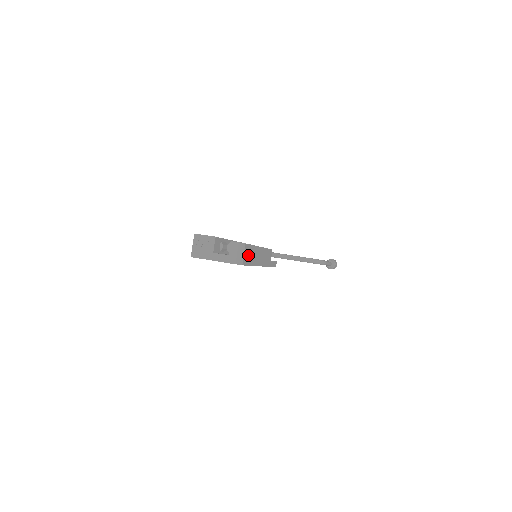
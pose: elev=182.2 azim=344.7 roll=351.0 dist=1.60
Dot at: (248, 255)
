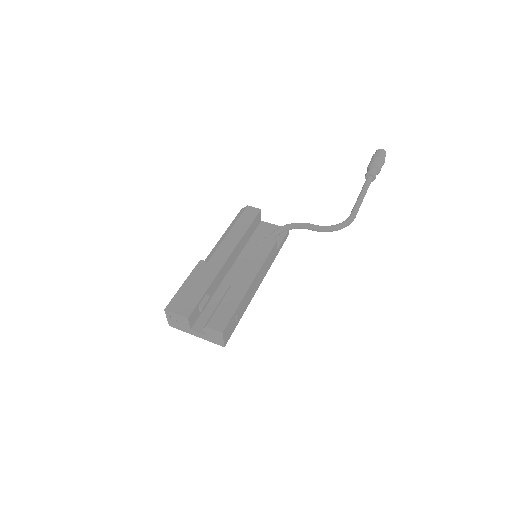
Dot at: (231, 325)
